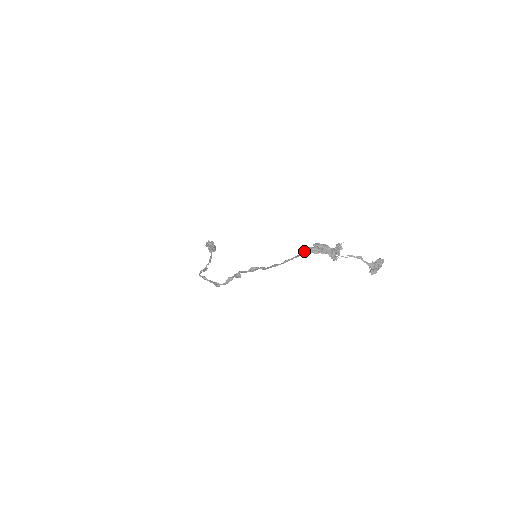
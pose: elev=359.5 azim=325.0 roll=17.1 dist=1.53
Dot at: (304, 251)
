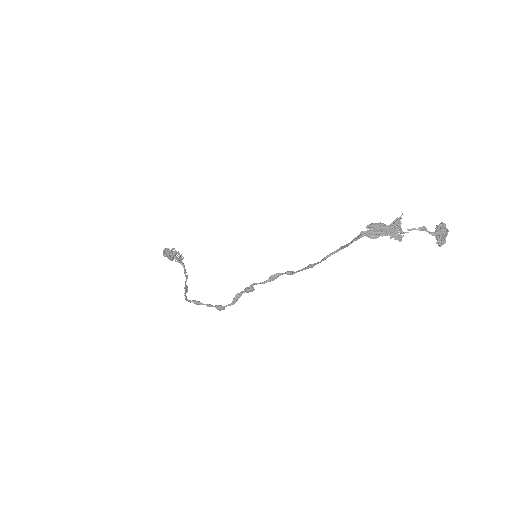
Dot at: occluded
